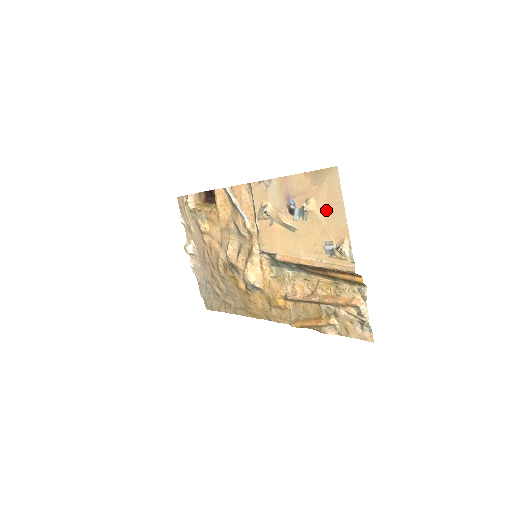
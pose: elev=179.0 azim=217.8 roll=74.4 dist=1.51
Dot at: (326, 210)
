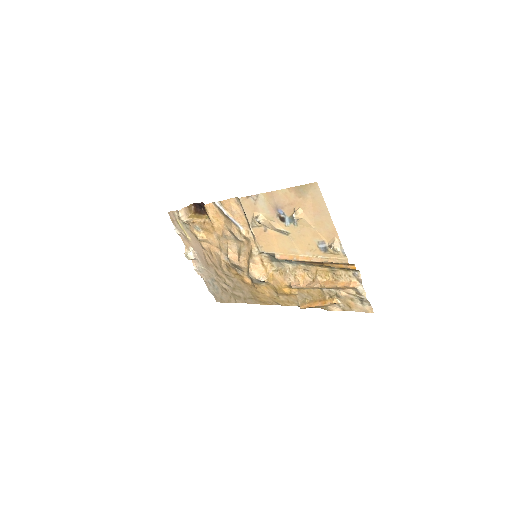
Dot at: (314, 217)
